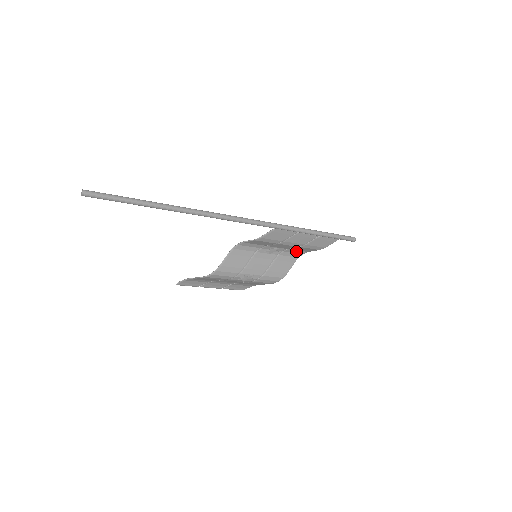
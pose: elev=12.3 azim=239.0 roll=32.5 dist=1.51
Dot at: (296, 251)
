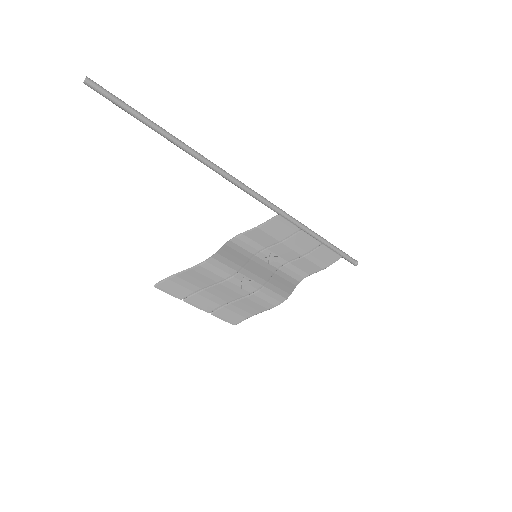
Dot at: (297, 270)
